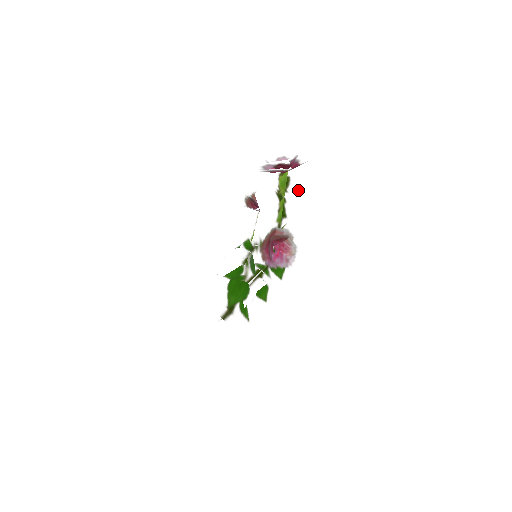
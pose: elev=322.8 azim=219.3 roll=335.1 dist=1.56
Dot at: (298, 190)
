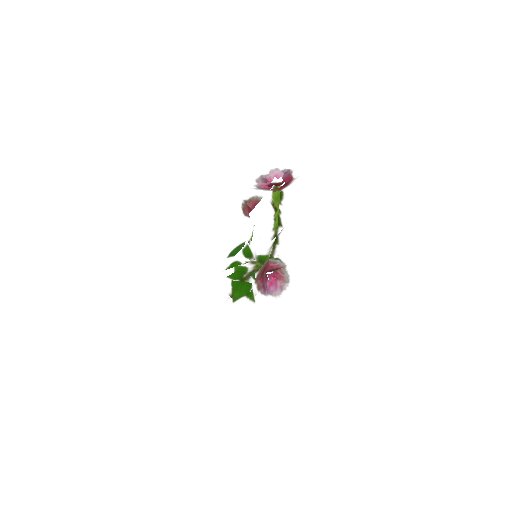
Dot at: (291, 205)
